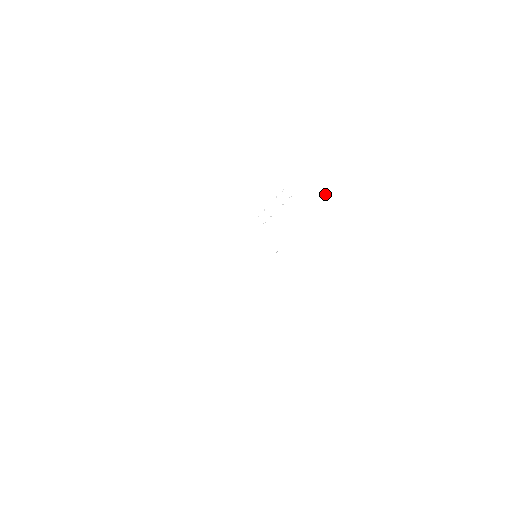
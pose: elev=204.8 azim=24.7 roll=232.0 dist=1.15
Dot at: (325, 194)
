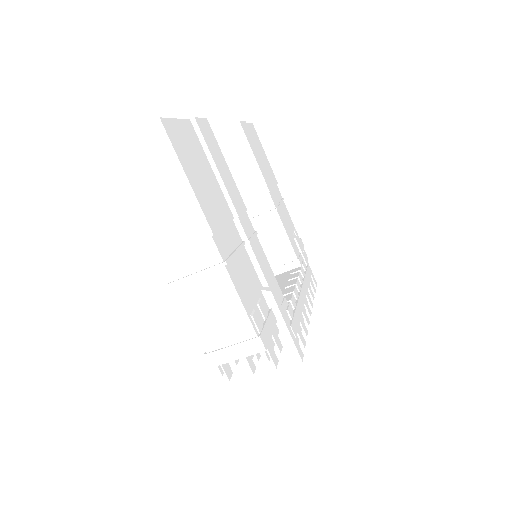
Dot at: (247, 189)
